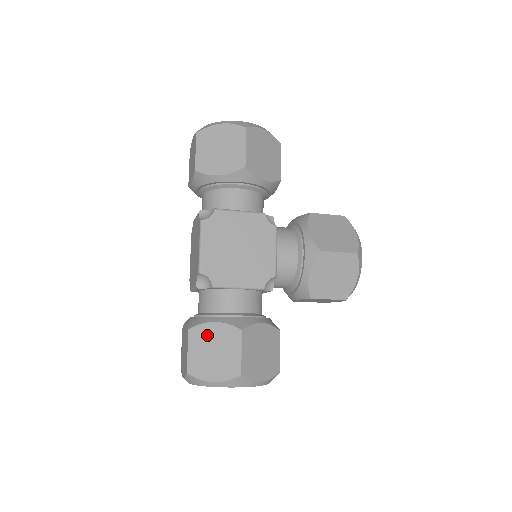
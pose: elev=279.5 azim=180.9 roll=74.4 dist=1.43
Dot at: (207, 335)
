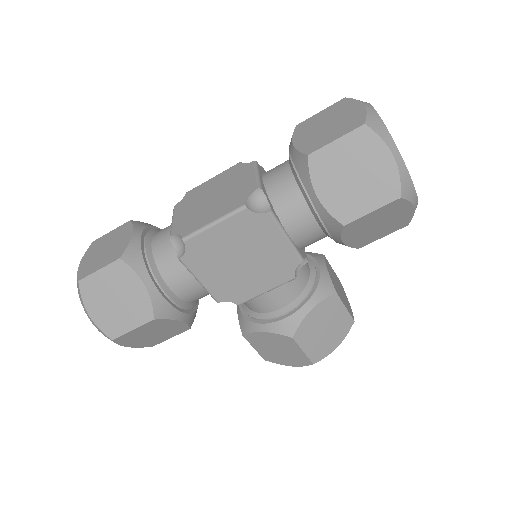
Dot at: (127, 283)
